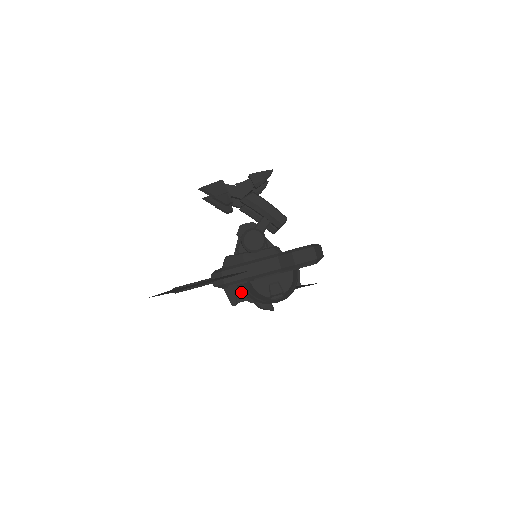
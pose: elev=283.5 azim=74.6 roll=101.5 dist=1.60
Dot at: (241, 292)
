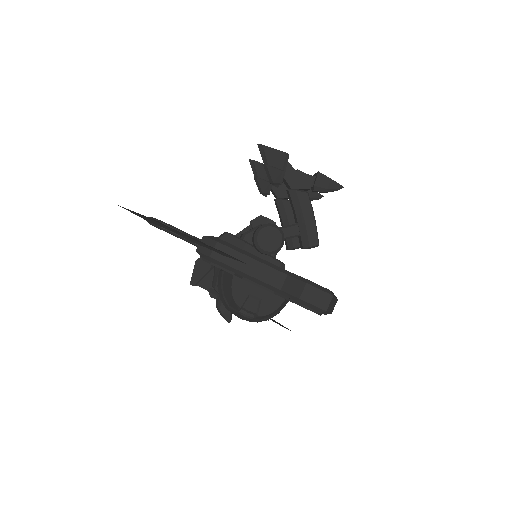
Dot at: (209, 278)
